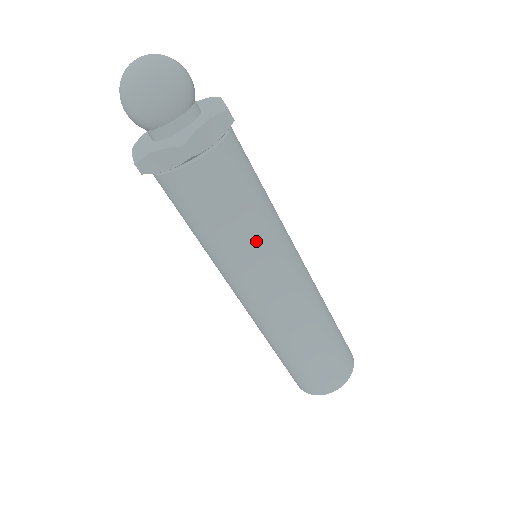
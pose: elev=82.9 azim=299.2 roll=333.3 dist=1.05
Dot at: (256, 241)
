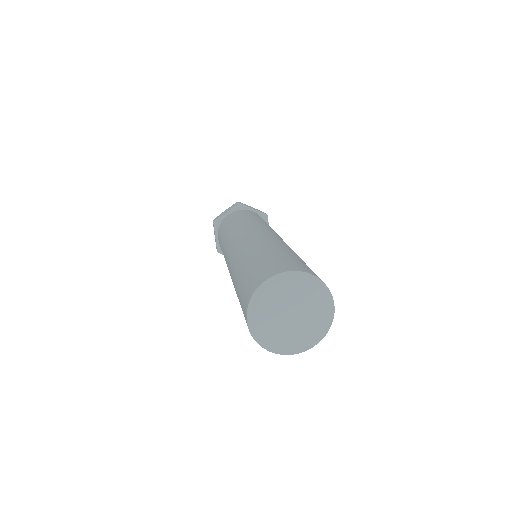
Dot at: (256, 221)
